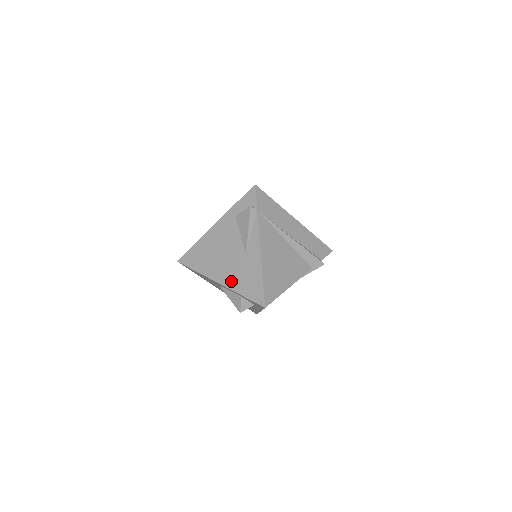
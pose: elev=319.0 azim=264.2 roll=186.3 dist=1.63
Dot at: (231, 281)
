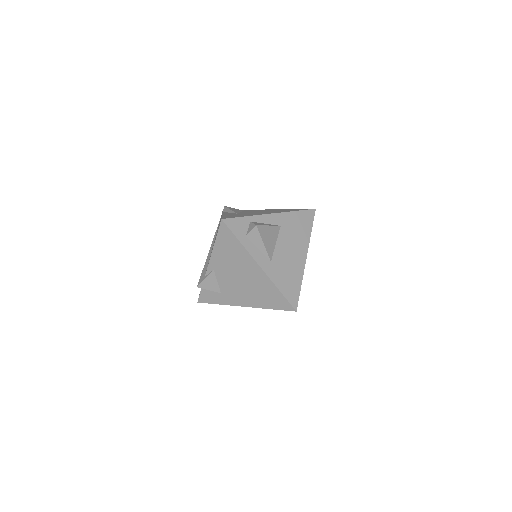
Dot at: occluded
